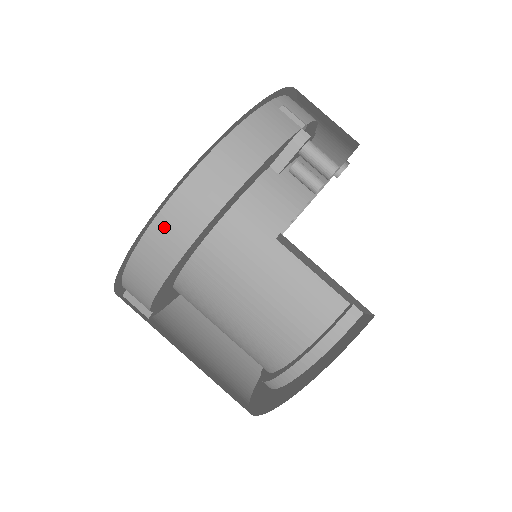
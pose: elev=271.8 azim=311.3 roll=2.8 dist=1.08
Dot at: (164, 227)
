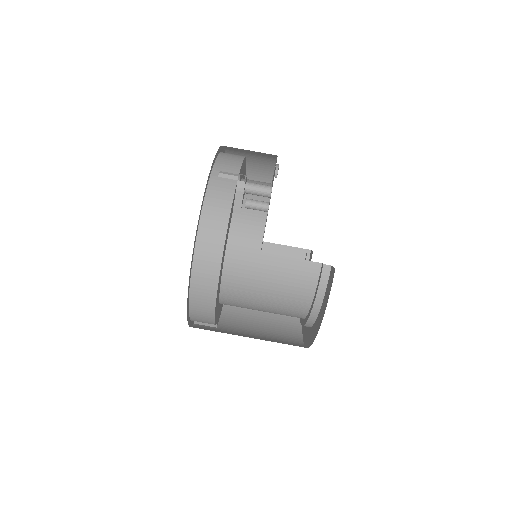
Dot at: (198, 285)
